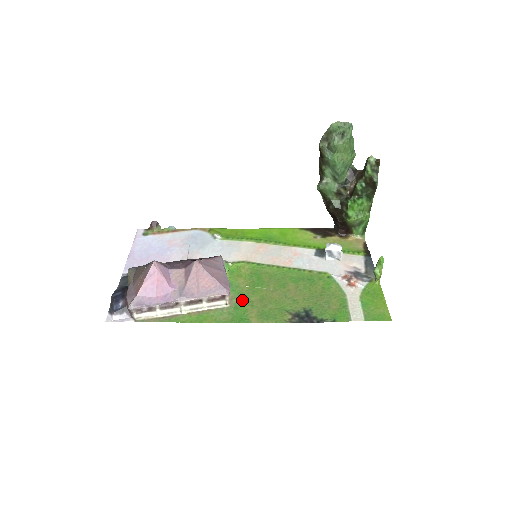
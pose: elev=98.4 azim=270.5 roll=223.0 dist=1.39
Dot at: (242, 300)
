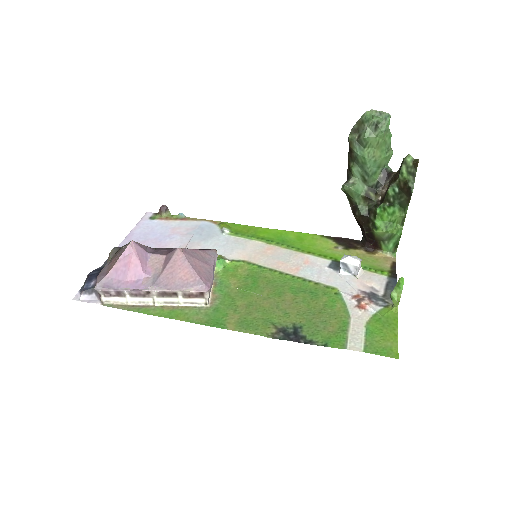
Dot at: (226, 302)
